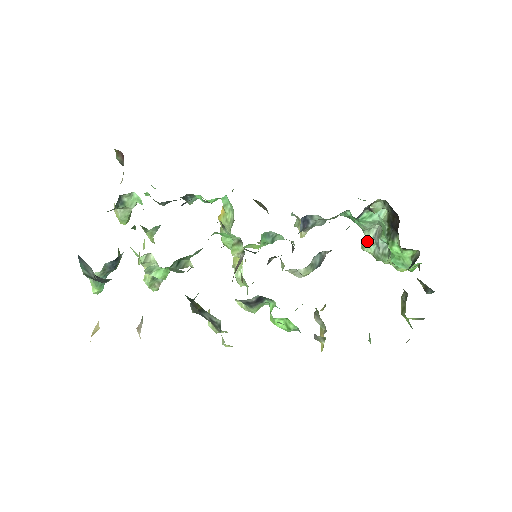
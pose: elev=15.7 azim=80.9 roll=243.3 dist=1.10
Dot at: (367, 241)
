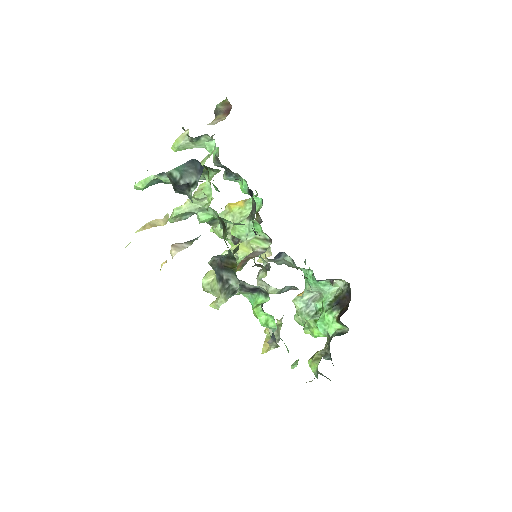
Dot at: (303, 298)
